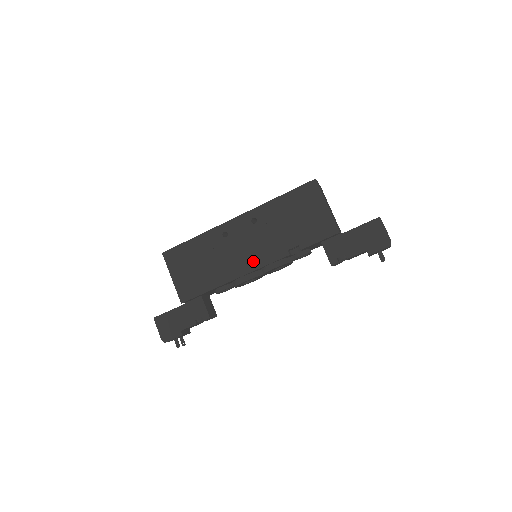
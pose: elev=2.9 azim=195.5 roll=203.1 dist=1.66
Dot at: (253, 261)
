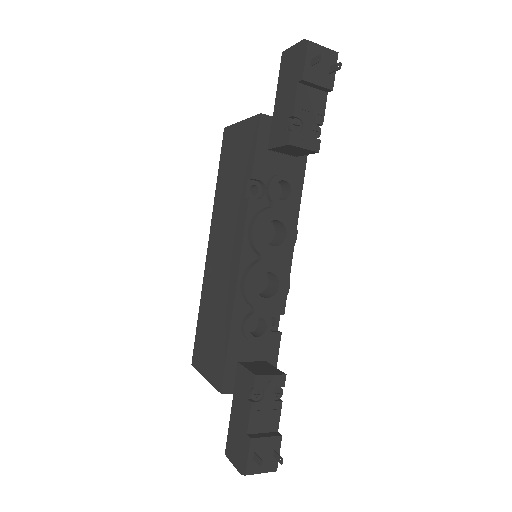
Dot at: (234, 254)
